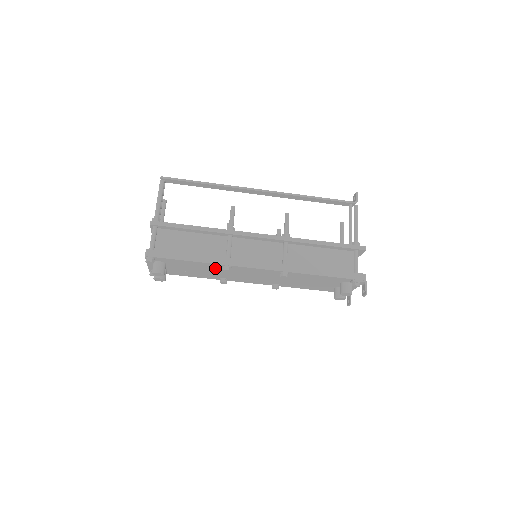
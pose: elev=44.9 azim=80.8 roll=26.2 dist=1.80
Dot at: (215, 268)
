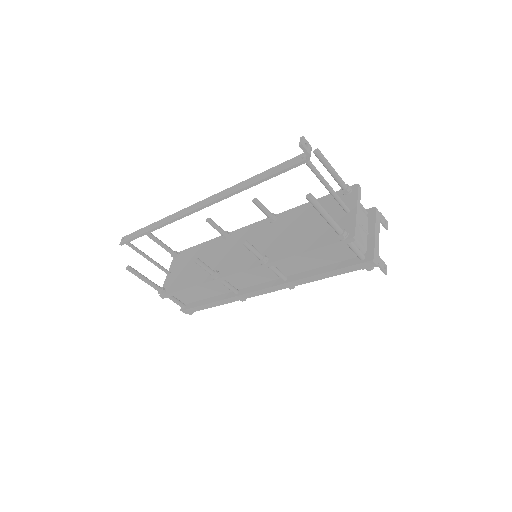
Dot at: occluded
